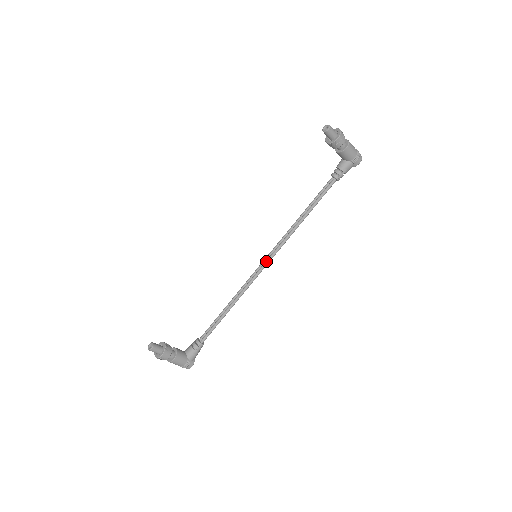
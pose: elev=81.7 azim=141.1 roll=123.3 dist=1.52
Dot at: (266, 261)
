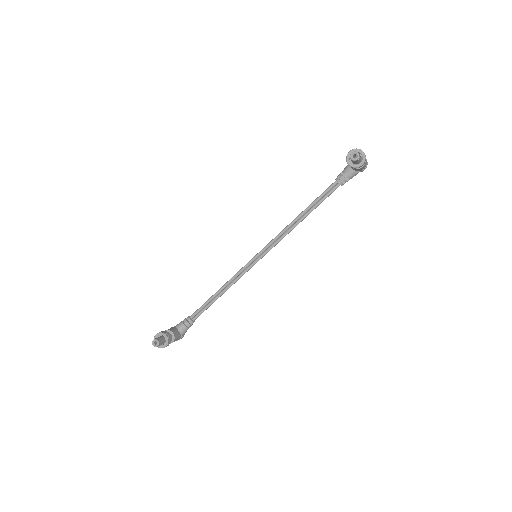
Dot at: (262, 256)
